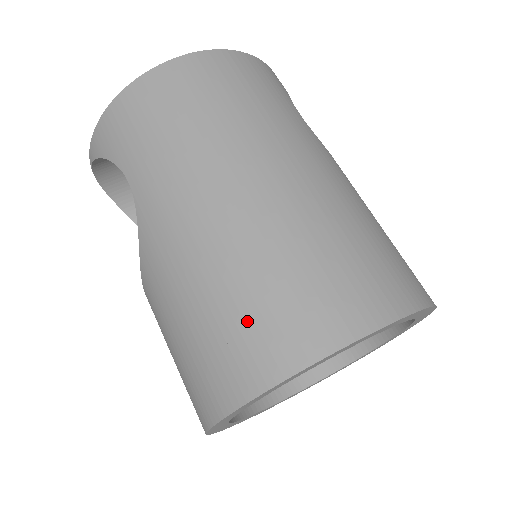
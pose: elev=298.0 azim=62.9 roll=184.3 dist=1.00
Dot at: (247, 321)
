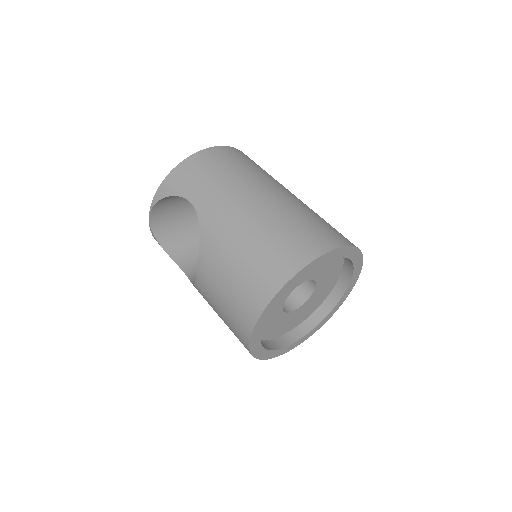
Dot at: (278, 248)
